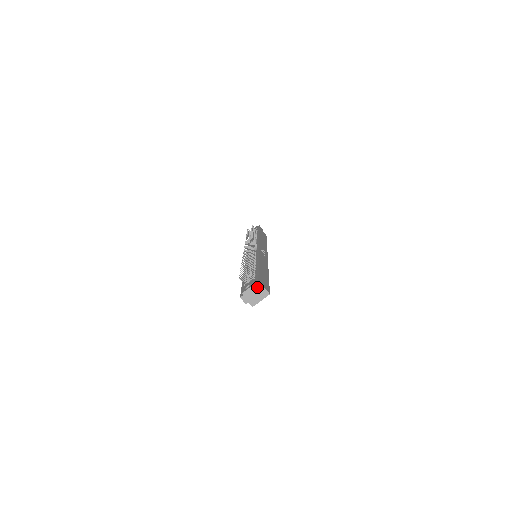
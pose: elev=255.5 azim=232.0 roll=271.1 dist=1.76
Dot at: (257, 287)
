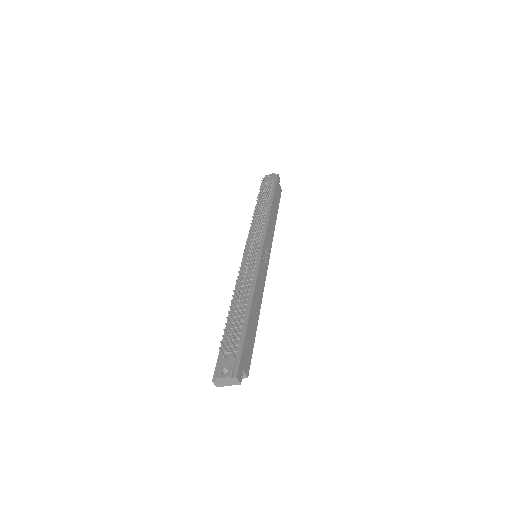
Dot at: (234, 379)
